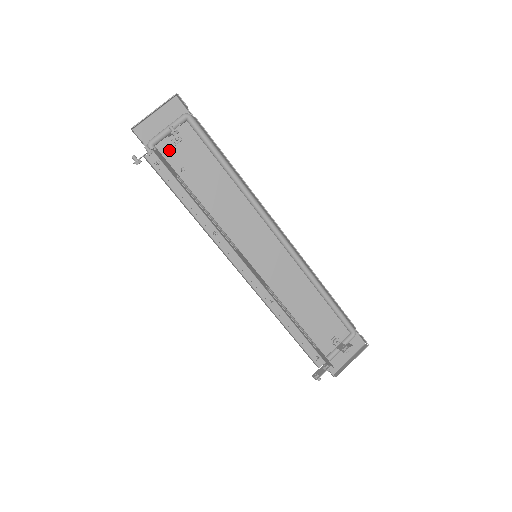
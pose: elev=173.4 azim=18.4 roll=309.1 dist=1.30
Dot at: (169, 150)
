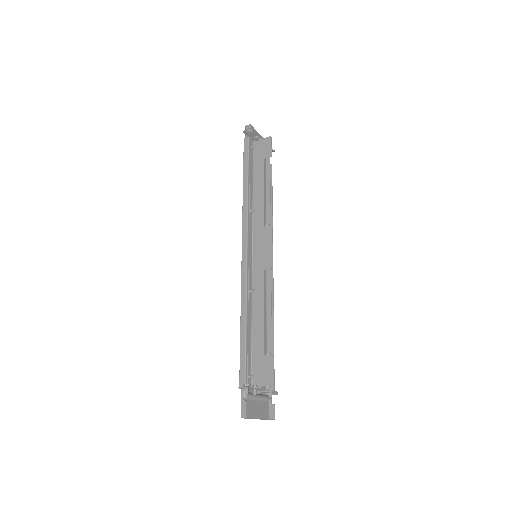
Dot at: occluded
